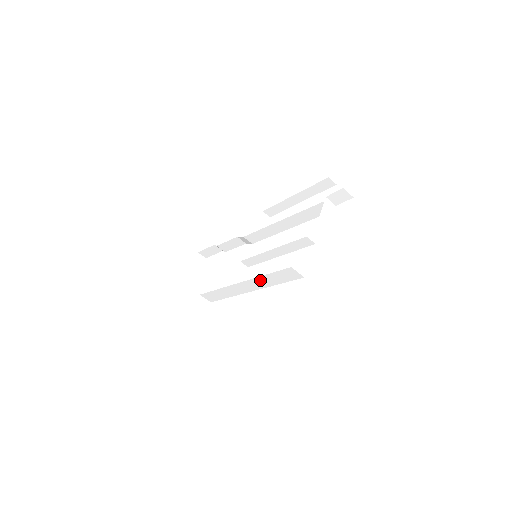
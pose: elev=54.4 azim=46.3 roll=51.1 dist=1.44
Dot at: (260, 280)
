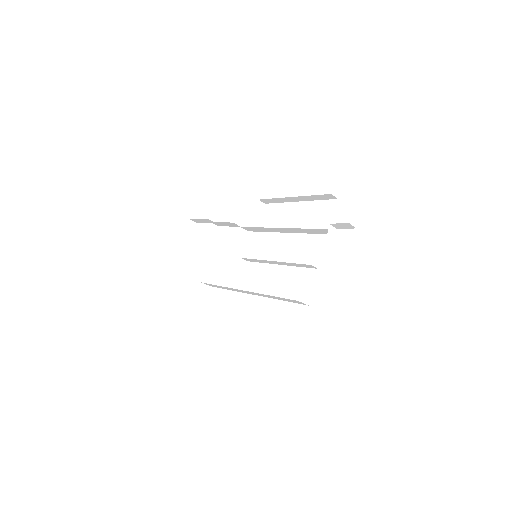
Dot at: (265, 295)
